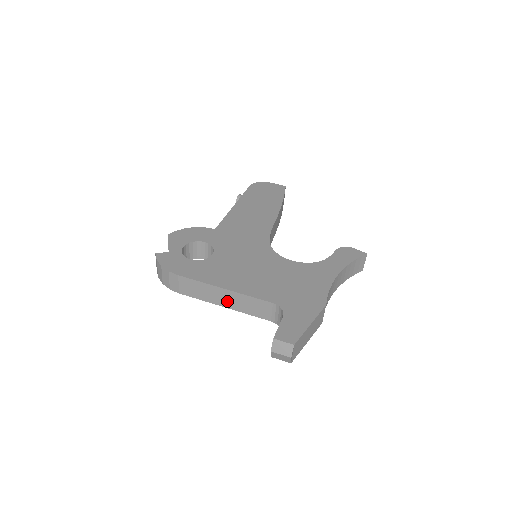
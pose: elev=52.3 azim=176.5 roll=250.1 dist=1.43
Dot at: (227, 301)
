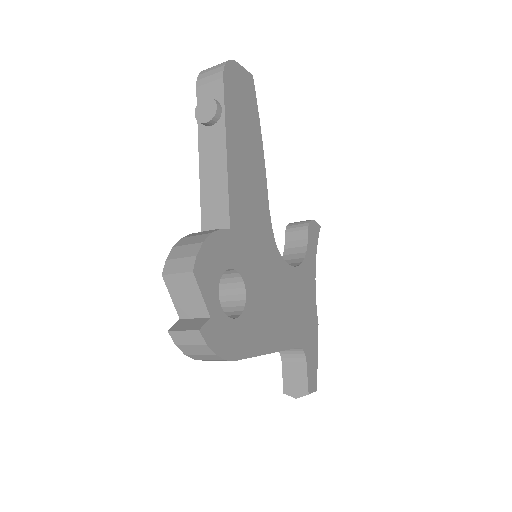
Dot at: occluded
